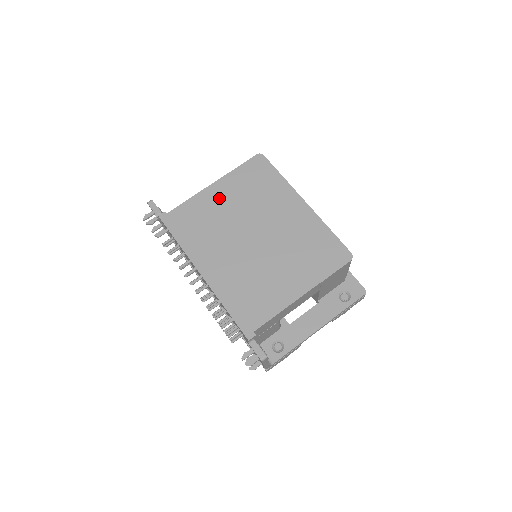
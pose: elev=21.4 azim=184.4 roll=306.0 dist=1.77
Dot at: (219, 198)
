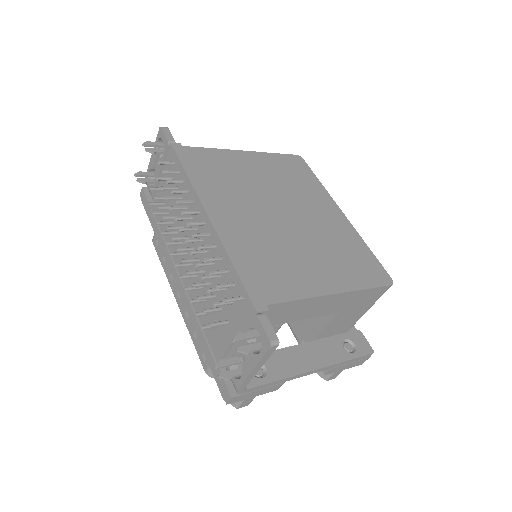
Dot at: (249, 164)
